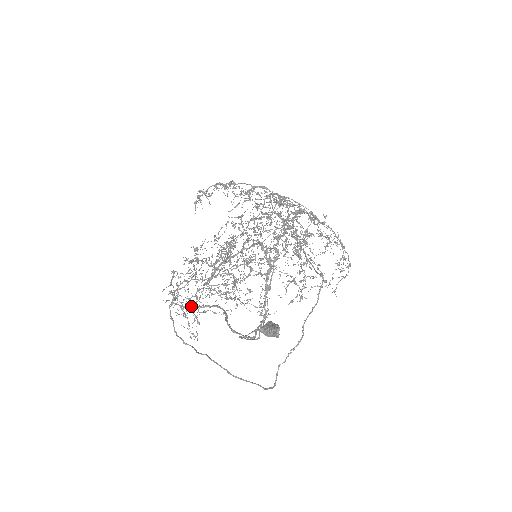
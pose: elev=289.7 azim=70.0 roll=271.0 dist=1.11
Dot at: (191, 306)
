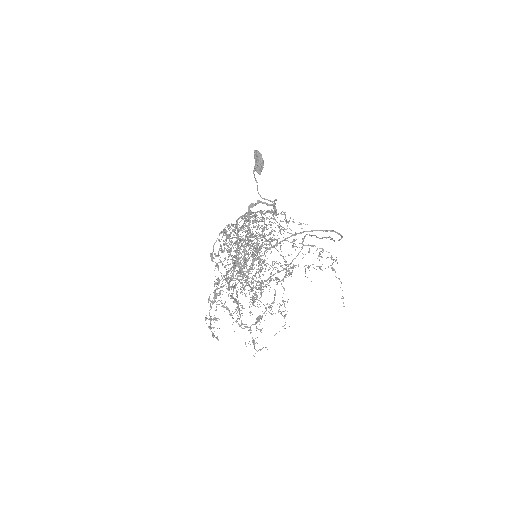
Dot at: (238, 257)
